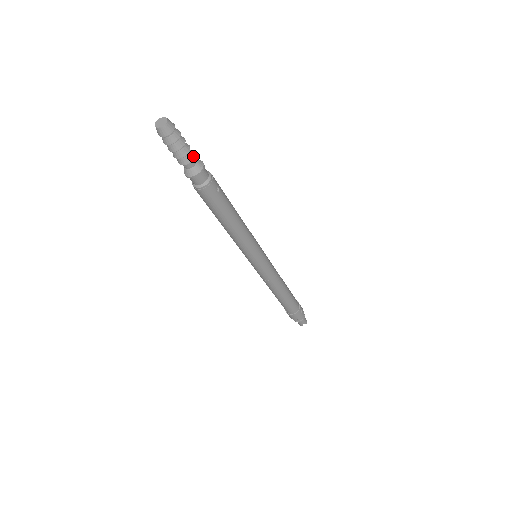
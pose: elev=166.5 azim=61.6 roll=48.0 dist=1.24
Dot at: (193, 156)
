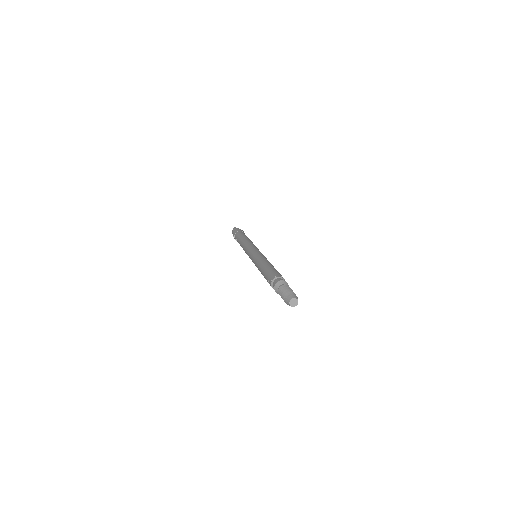
Dot at: occluded
